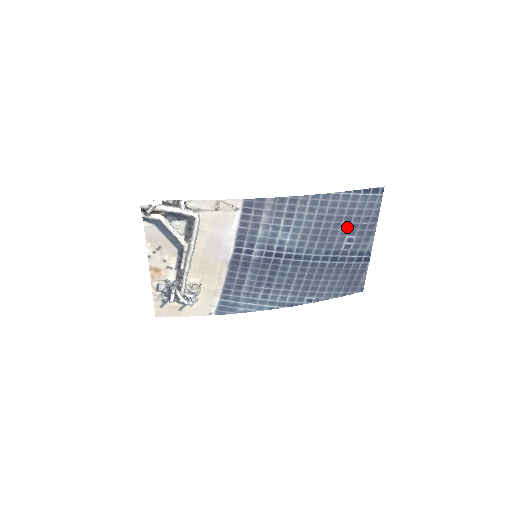
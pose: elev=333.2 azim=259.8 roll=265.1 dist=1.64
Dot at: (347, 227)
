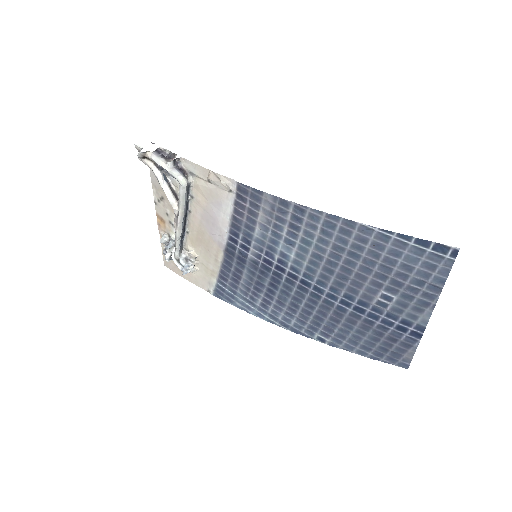
Dot at: (383, 279)
